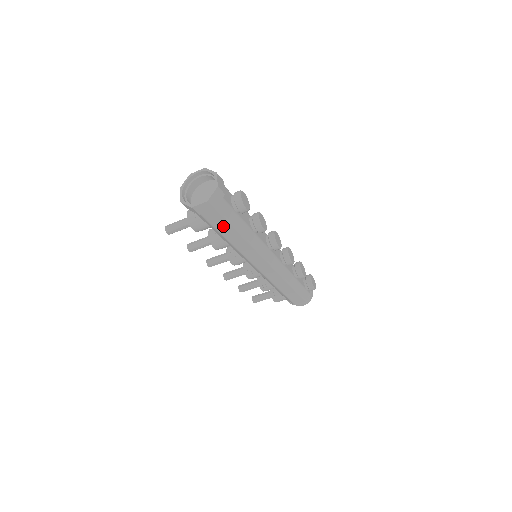
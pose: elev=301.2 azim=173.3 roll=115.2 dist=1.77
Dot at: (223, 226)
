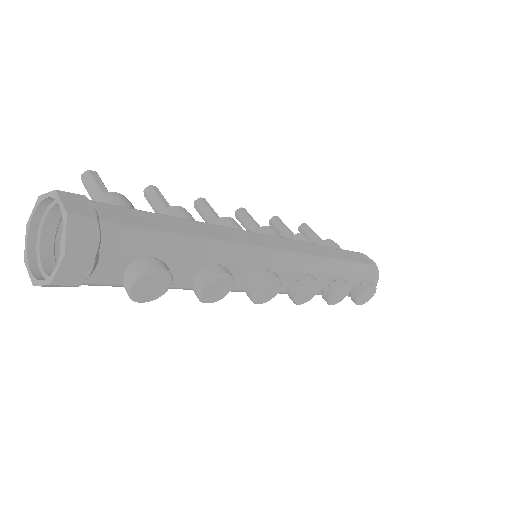
Dot at: occluded
